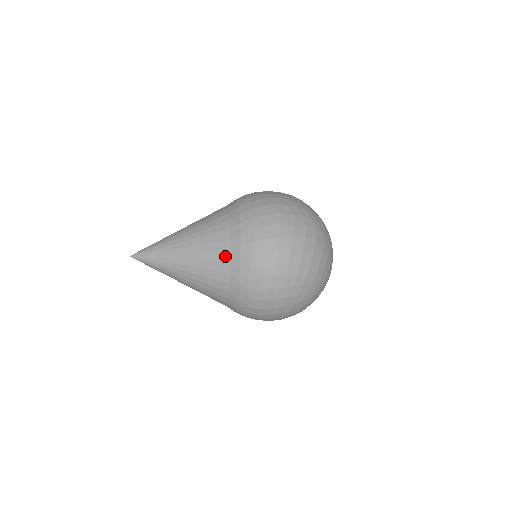
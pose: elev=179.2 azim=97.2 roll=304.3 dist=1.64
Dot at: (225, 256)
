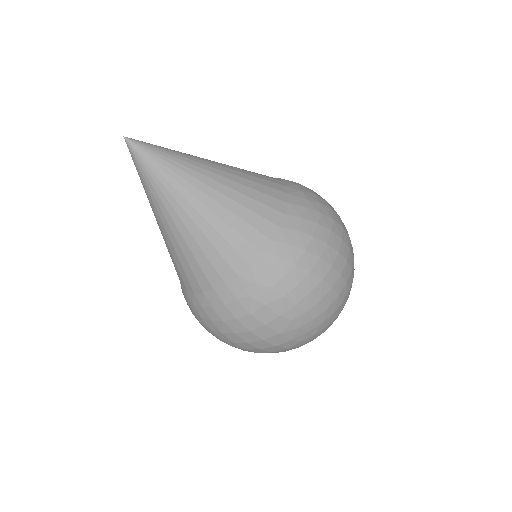
Dot at: occluded
